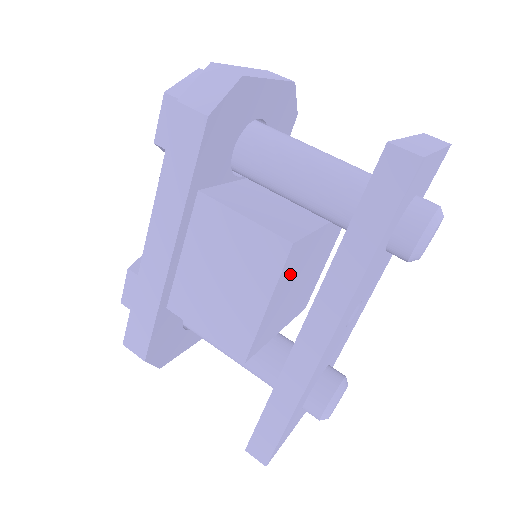
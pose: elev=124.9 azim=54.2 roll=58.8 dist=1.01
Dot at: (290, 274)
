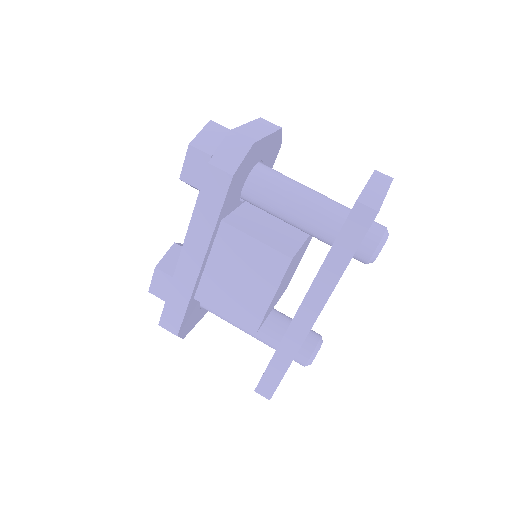
Dot at: (287, 274)
